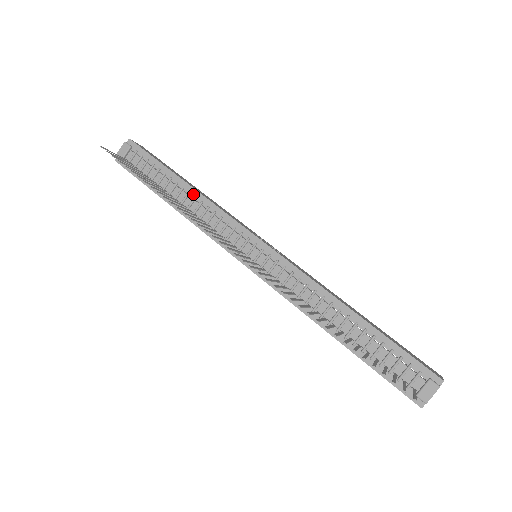
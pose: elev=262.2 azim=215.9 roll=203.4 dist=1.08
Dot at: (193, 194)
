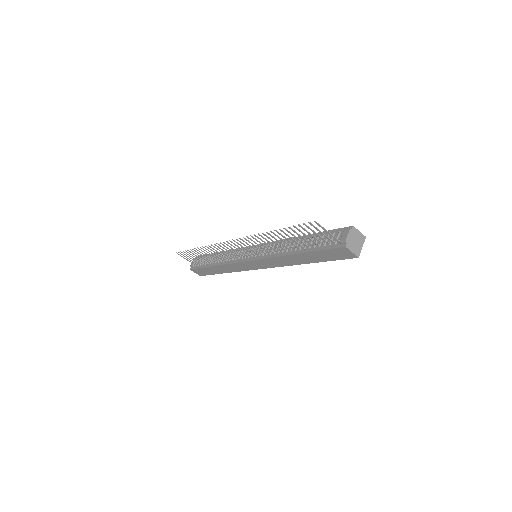
Dot at: occluded
